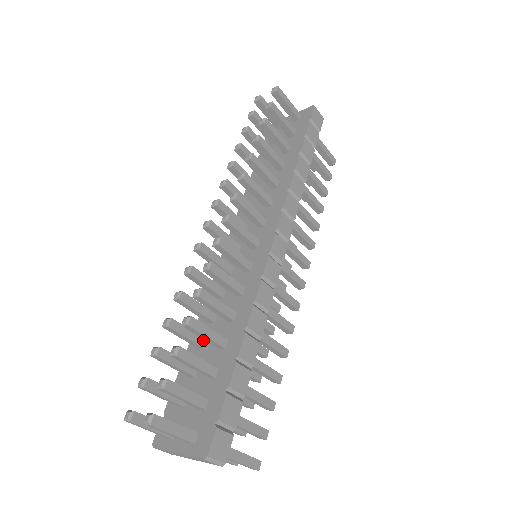
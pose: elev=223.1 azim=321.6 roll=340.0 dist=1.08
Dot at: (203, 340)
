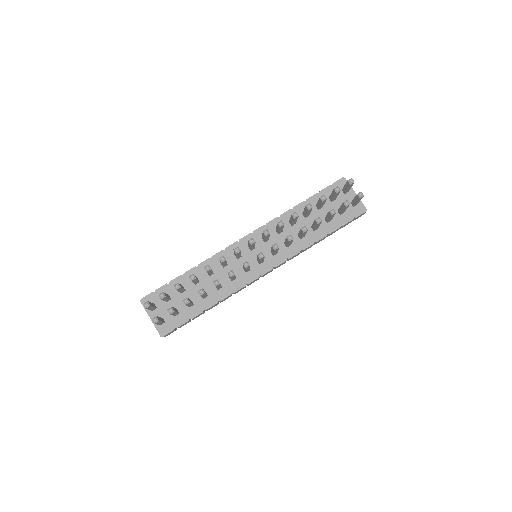
Dot at: (198, 282)
